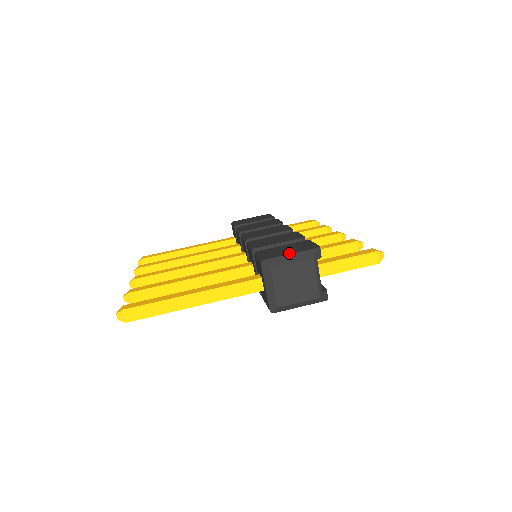
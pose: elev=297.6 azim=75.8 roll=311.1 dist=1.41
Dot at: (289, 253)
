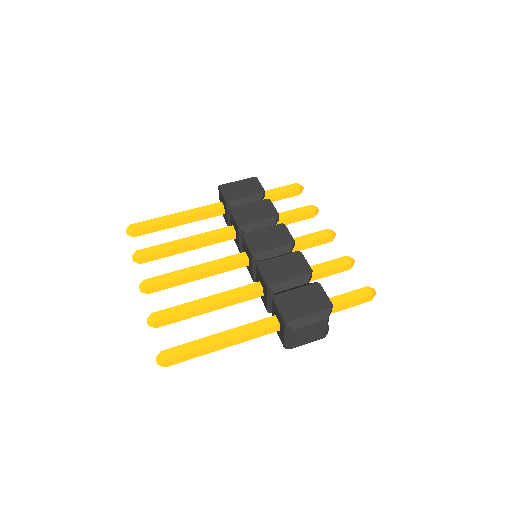
Dot at: (308, 313)
